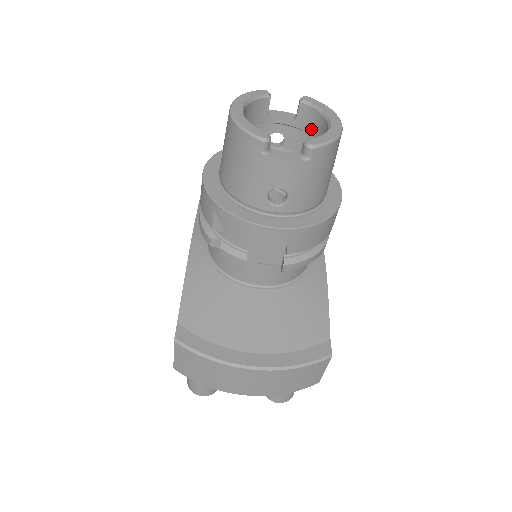
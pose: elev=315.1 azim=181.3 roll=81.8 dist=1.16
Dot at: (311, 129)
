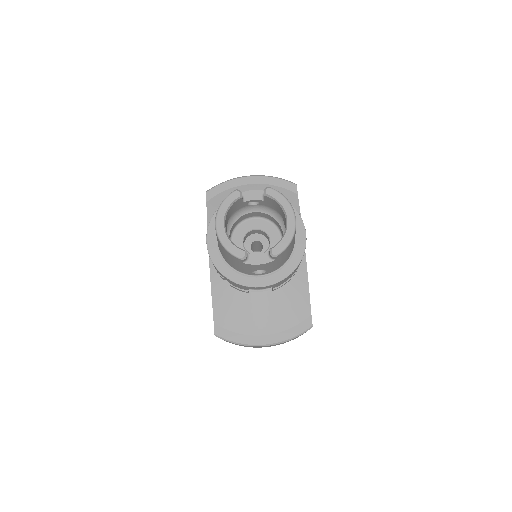
Dot at: (276, 208)
